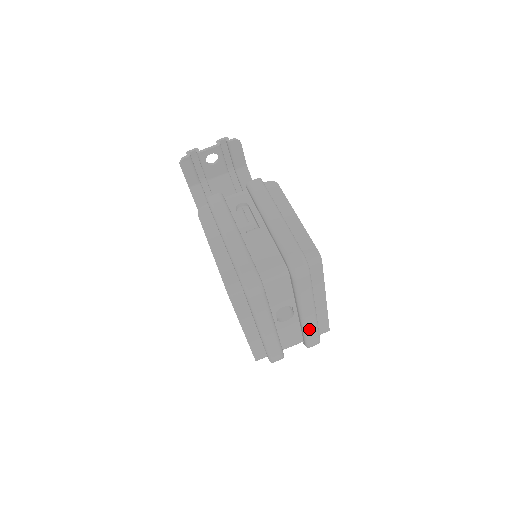
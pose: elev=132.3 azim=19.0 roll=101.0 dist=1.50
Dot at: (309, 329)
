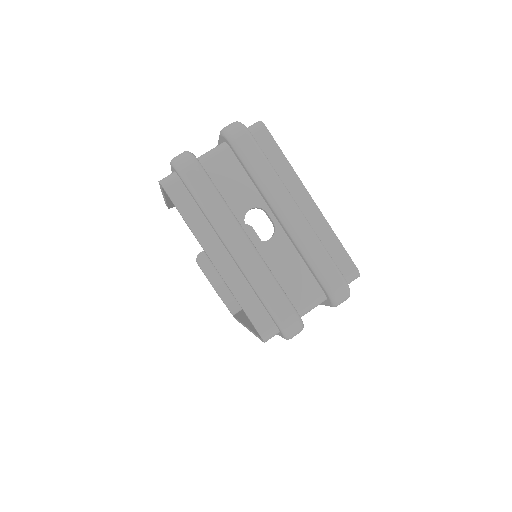
Dot at: (307, 246)
